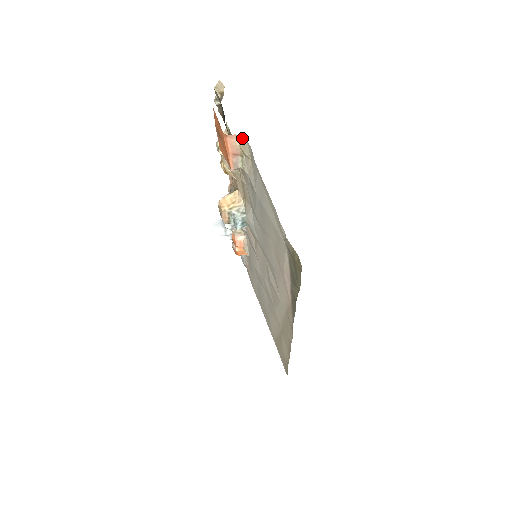
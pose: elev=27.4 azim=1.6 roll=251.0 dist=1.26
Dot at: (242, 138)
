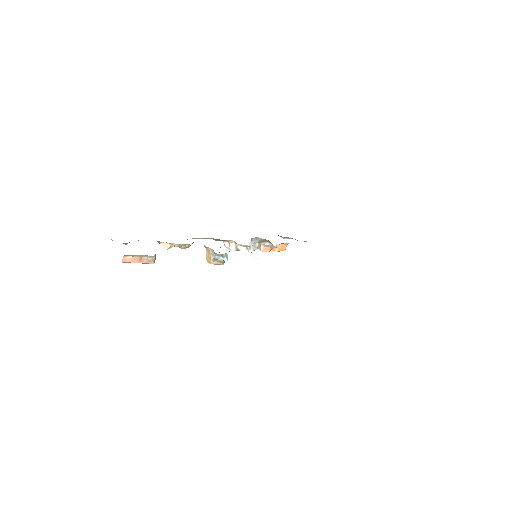
Dot at: (125, 255)
